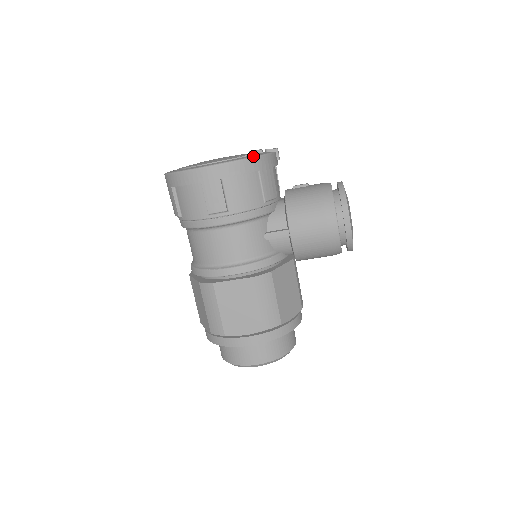
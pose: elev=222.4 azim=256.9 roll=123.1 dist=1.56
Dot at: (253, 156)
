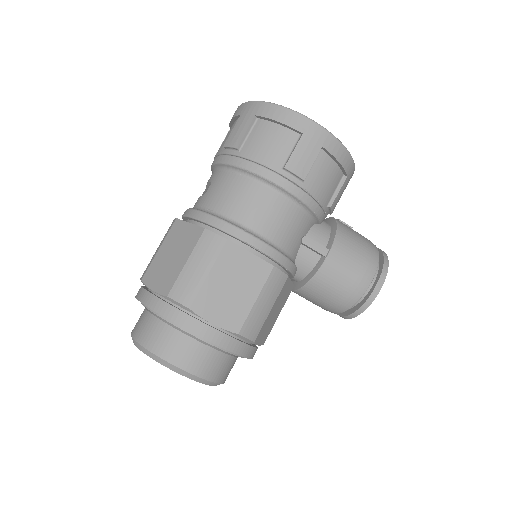
Dot at: occluded
